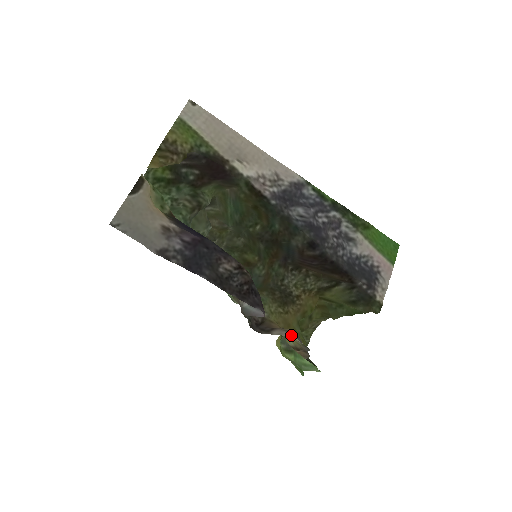
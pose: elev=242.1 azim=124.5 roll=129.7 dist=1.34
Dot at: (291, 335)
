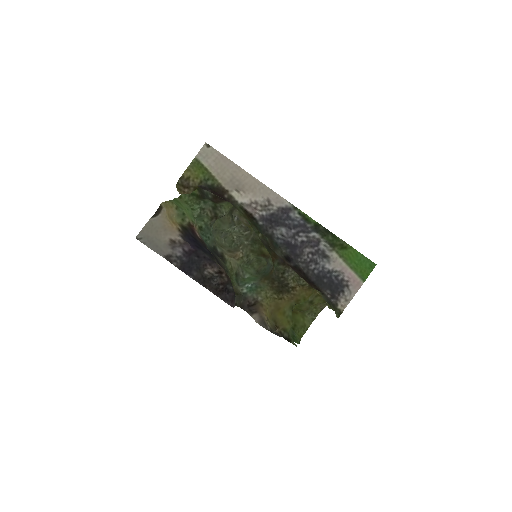
Dot at: (257, 322)
